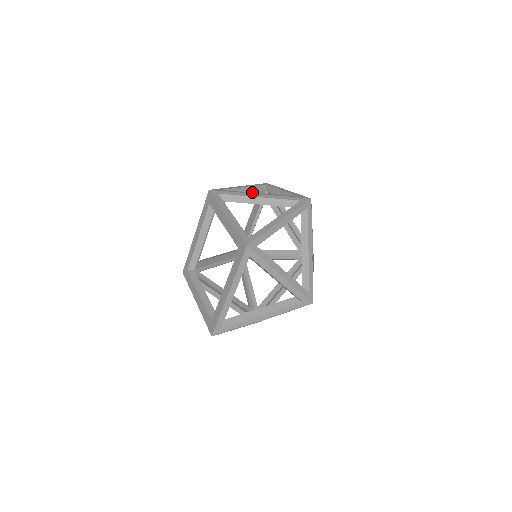
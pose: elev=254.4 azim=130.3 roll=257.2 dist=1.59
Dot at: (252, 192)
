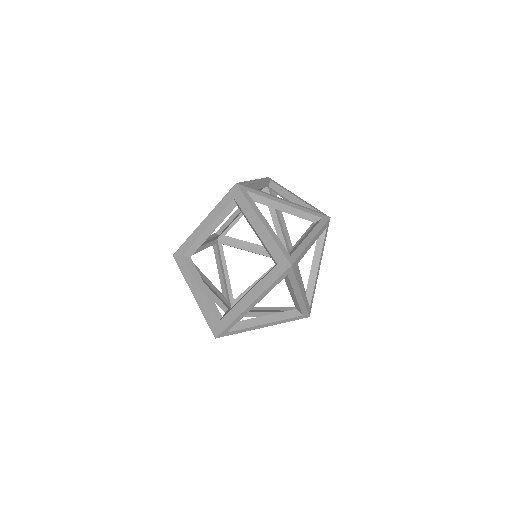
Dot at: occluded
